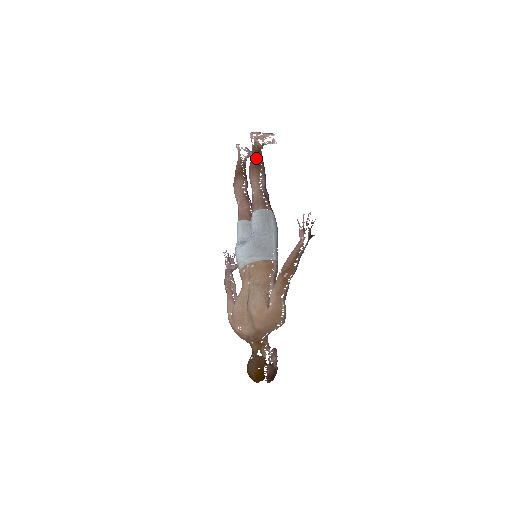
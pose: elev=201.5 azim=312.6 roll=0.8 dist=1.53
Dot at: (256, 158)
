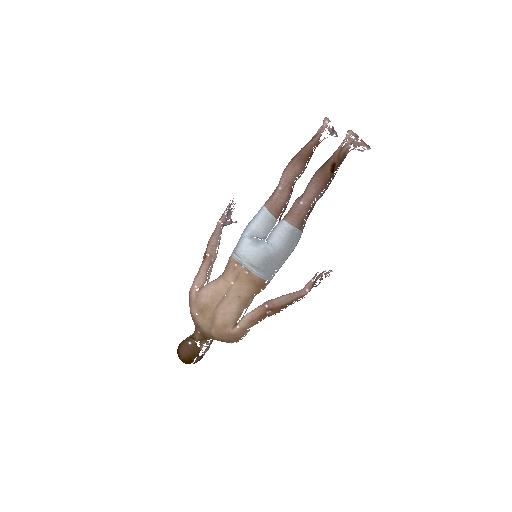
Dot at: (333, 168)
